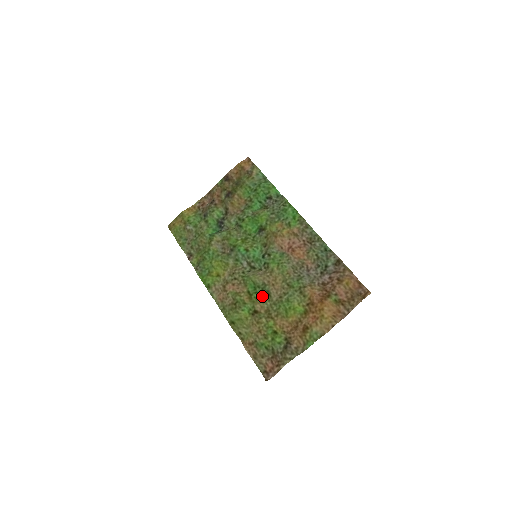
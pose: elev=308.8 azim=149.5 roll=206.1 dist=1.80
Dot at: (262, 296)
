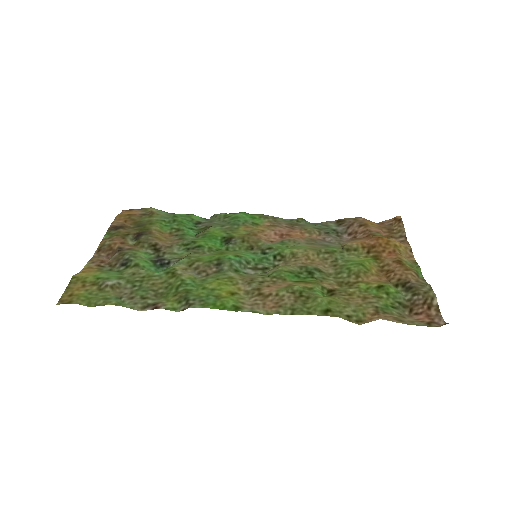
Dot at: (316, 276)
